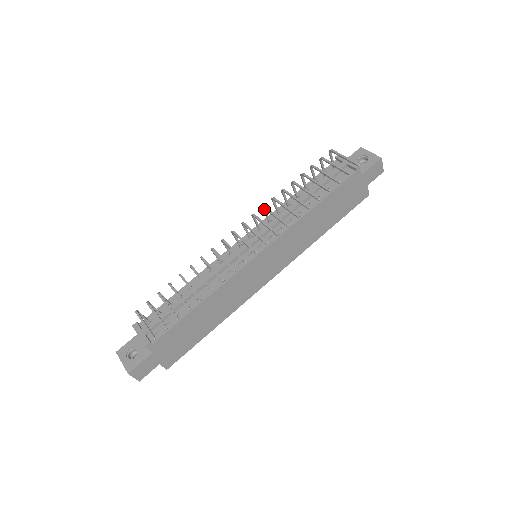
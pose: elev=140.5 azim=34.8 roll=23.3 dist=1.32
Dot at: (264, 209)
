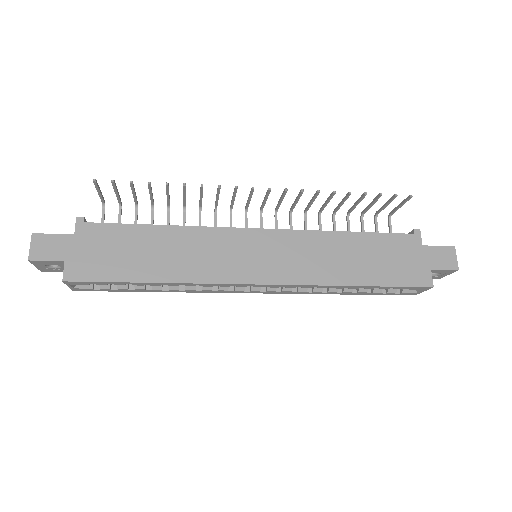
Dot at: (291, 218)
